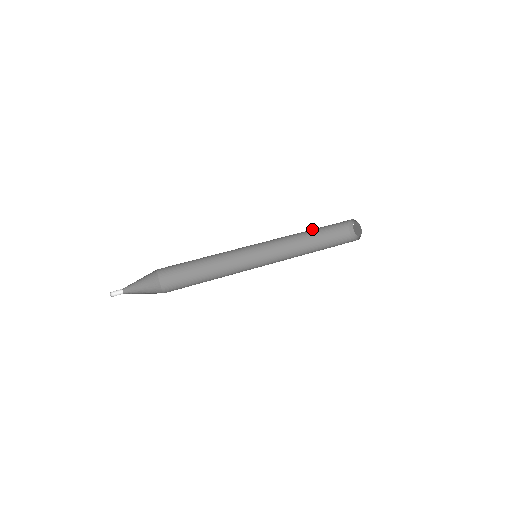
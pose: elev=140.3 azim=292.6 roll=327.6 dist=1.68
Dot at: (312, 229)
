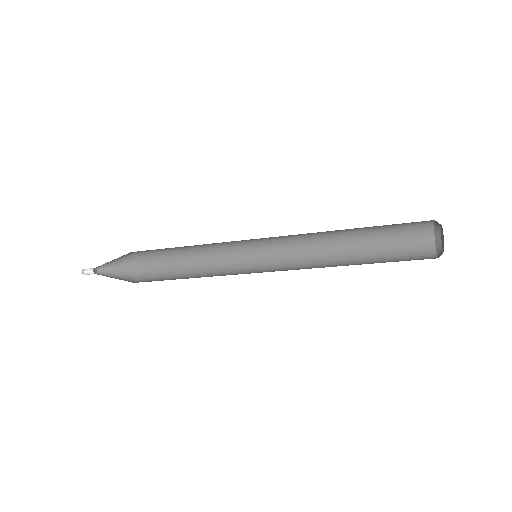
Dot at: (355, 228)
